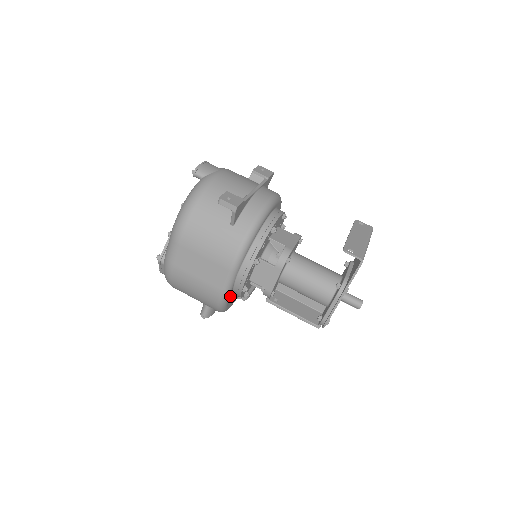
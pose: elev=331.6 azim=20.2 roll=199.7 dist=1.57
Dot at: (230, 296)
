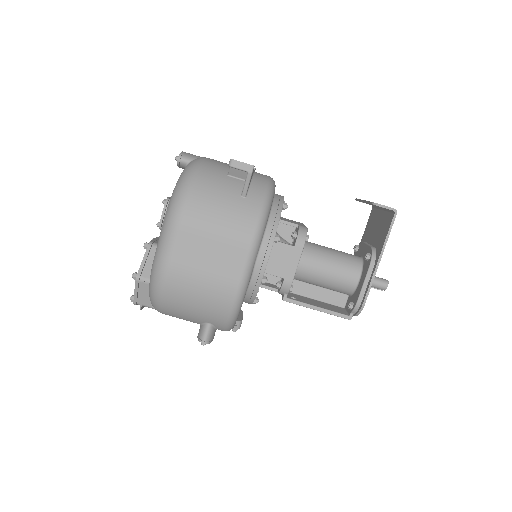
Dot at: occluded
